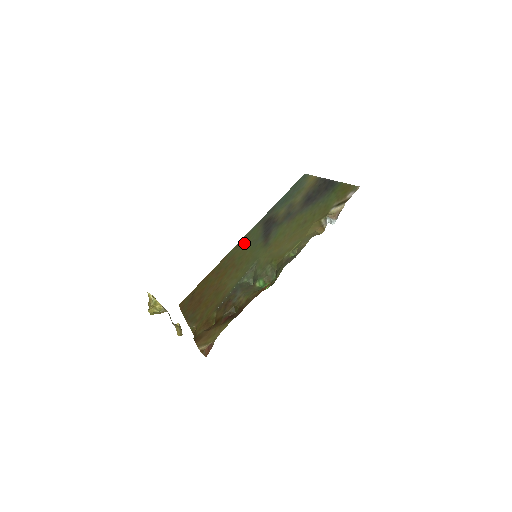
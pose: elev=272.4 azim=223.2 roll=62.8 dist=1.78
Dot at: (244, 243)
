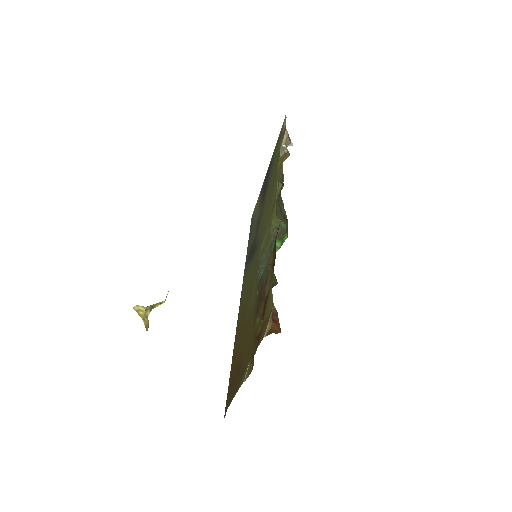
Dot at: (243, 292)
